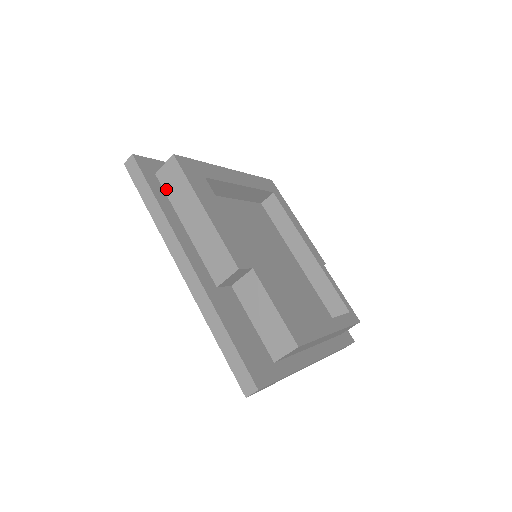
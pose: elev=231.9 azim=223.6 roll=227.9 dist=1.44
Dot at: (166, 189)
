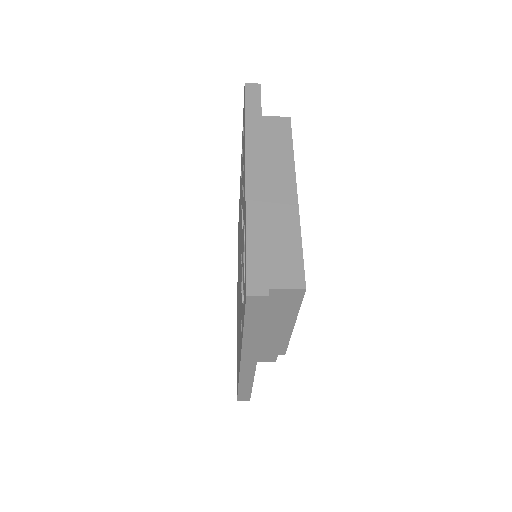
Dot at: (267, 303)
